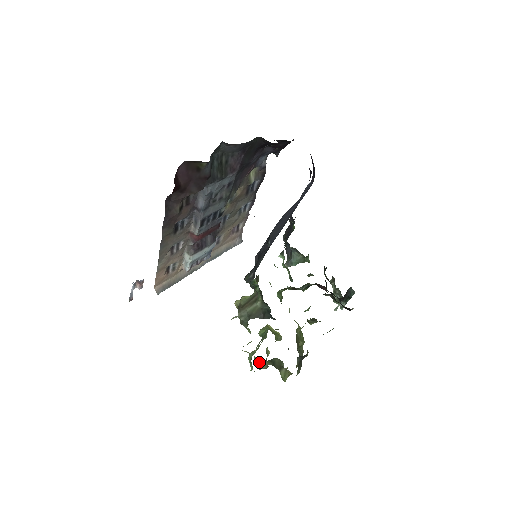
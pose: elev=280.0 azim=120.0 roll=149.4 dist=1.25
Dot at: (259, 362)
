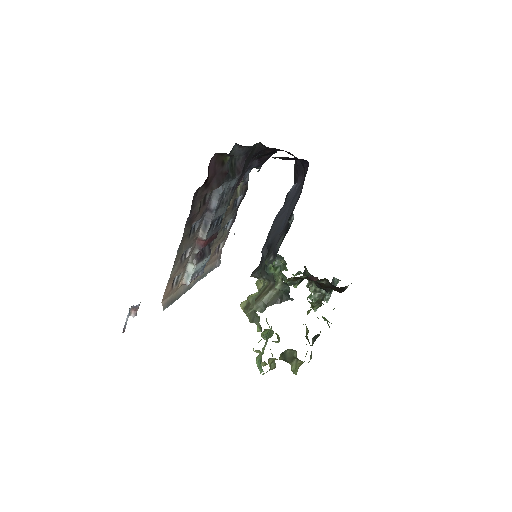
Dot at: (270, 360)
